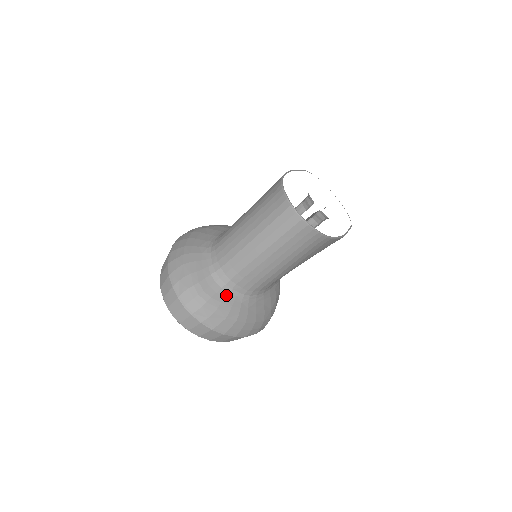
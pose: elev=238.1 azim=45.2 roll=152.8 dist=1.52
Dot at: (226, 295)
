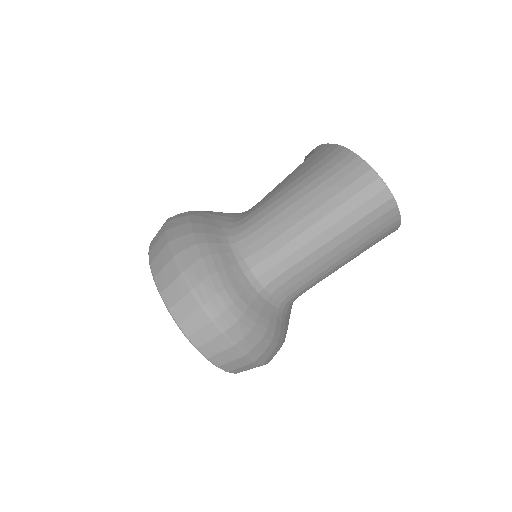
Dot at: (264, 304)
